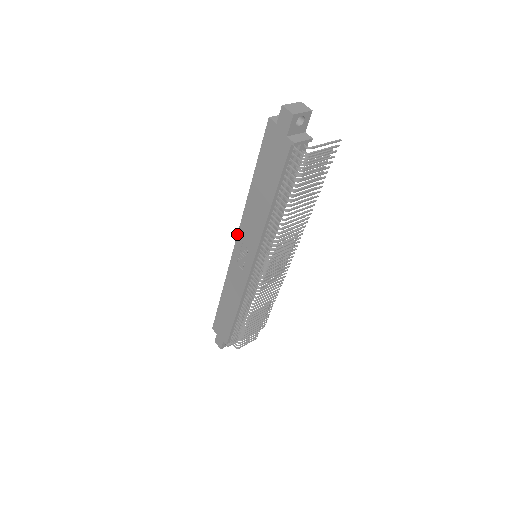
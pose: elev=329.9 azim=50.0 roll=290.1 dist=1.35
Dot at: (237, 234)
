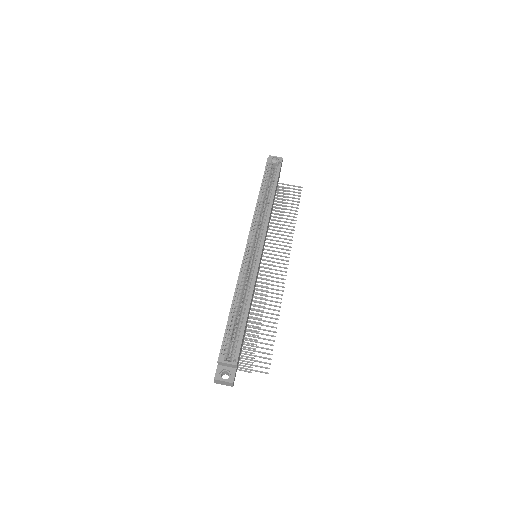
Dot at: (243, 257)
